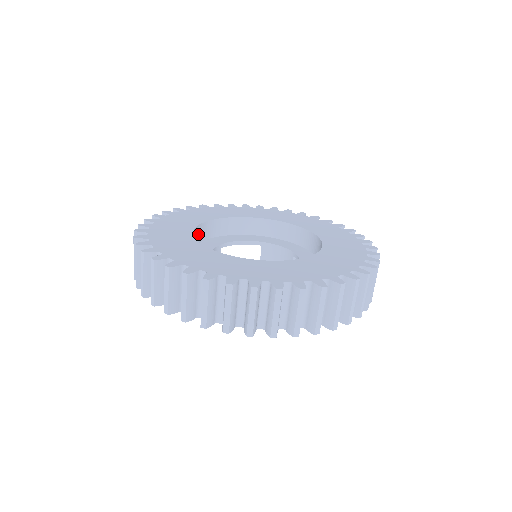
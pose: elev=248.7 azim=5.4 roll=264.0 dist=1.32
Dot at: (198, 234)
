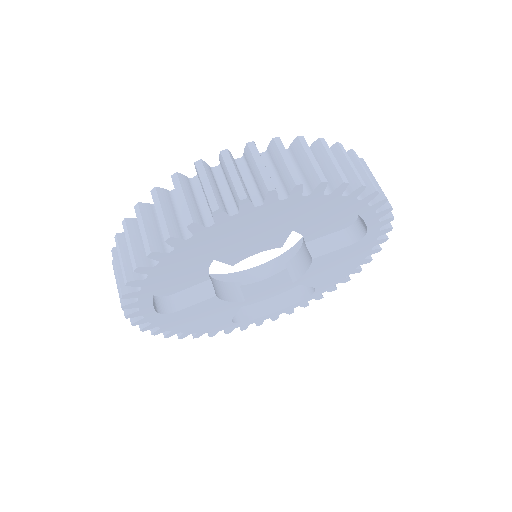
Dot at: occluded
